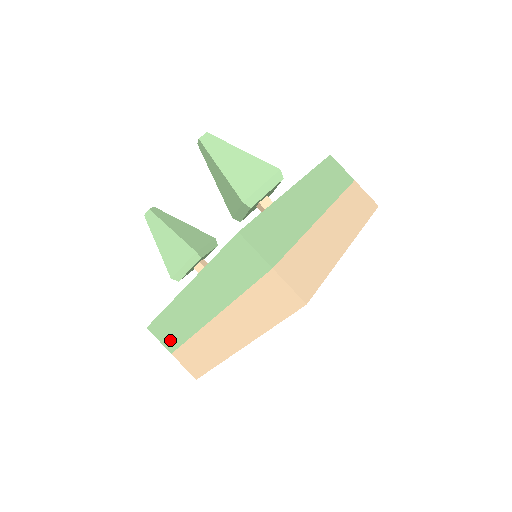
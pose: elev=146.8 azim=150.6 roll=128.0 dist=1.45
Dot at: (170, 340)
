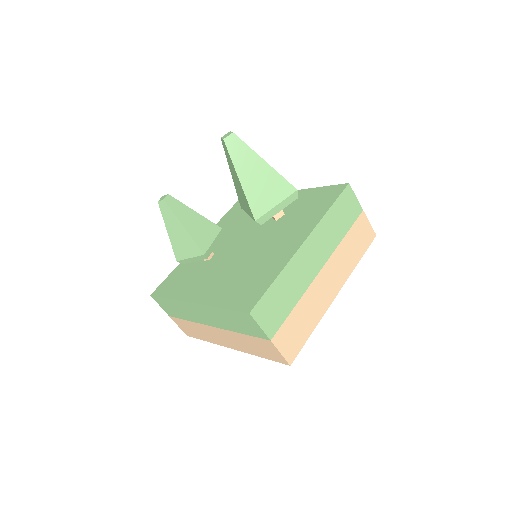
Dot at: (170, 311)
